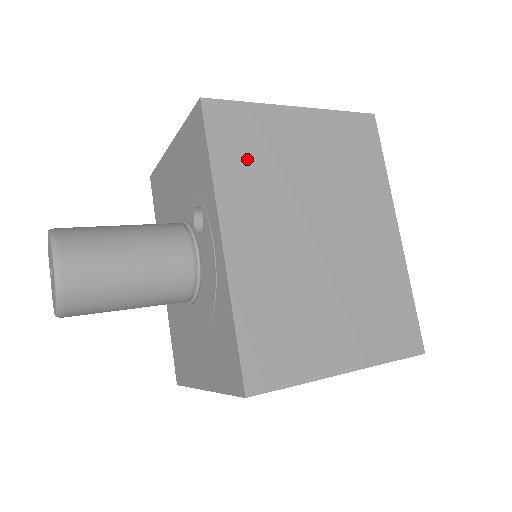
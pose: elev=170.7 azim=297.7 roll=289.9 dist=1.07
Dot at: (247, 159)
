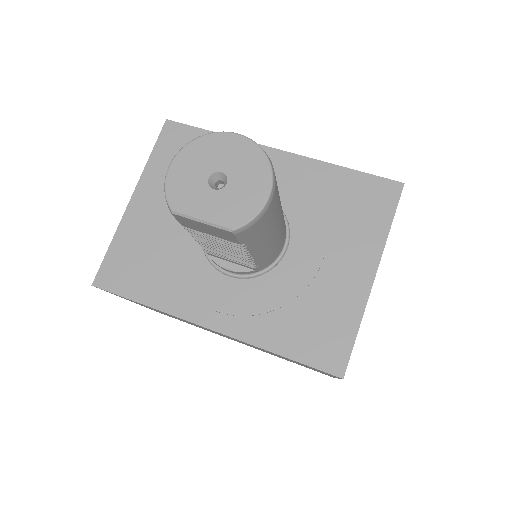
Dot at: occluded
